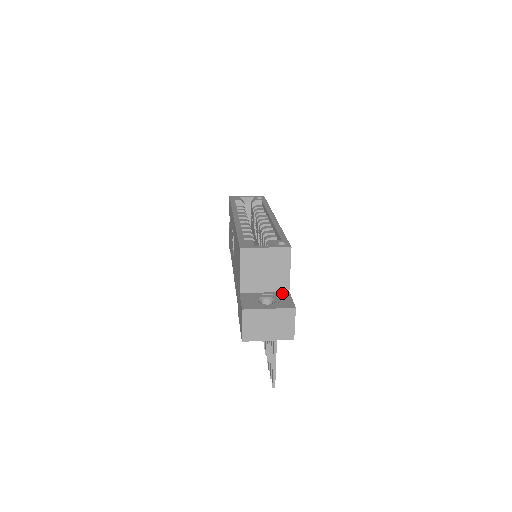
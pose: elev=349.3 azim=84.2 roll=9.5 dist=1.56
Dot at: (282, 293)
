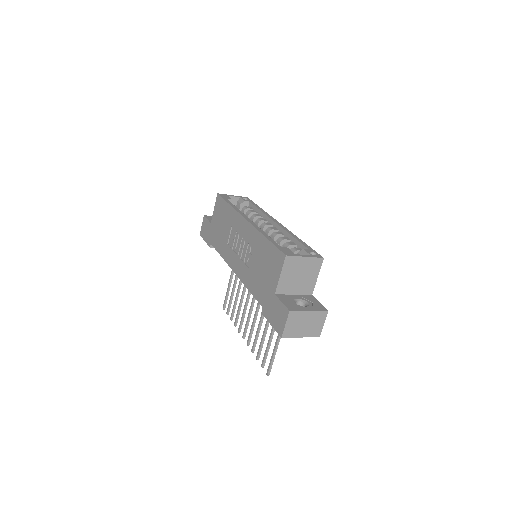
Dot at: (308, 296)
